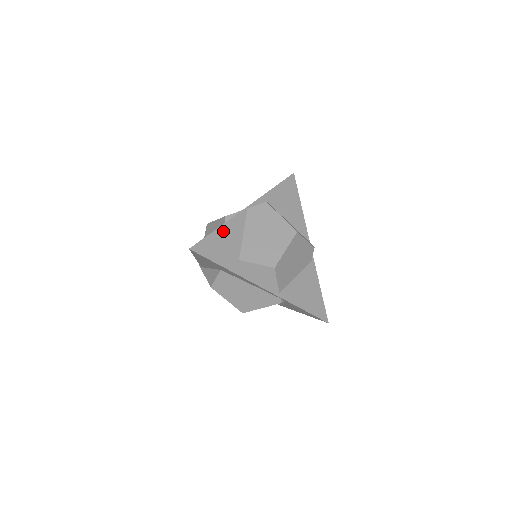
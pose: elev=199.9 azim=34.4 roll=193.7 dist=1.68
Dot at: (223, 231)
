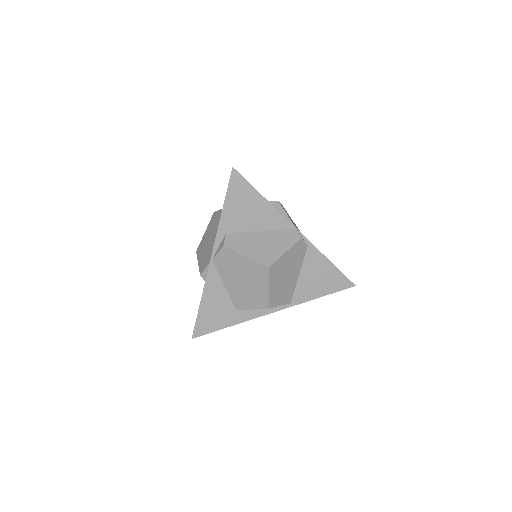
Dot at: (206, 301)
